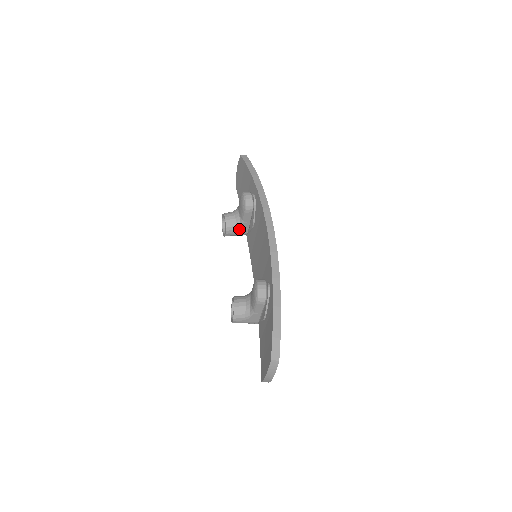
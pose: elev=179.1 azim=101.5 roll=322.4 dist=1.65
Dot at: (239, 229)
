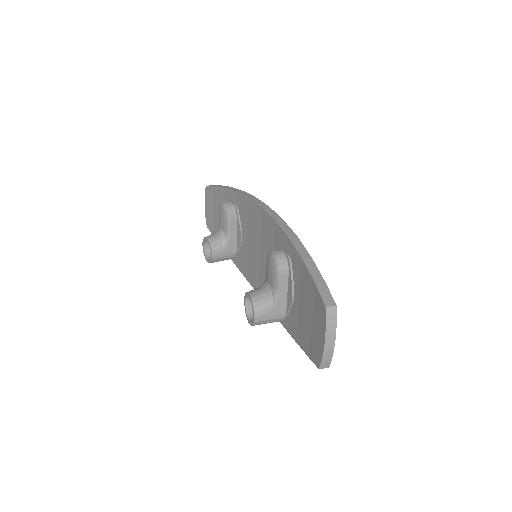
Dot at: (226, 247)
